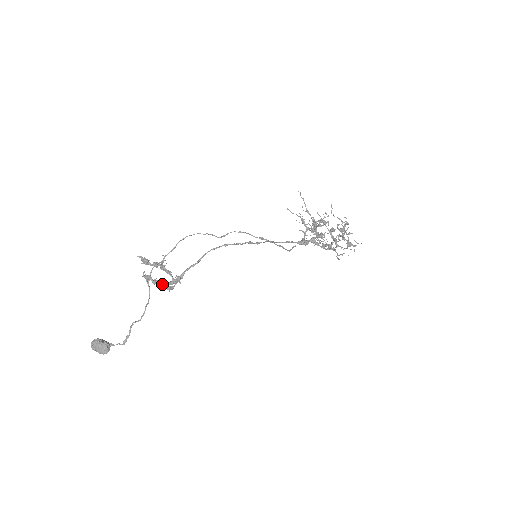
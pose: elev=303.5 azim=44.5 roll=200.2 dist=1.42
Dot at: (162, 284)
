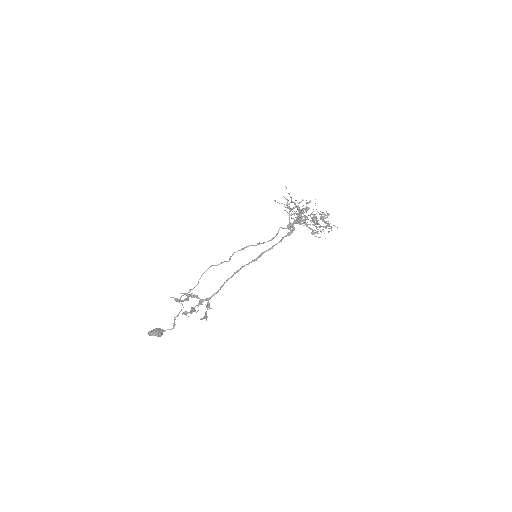
Dot at: occluded
